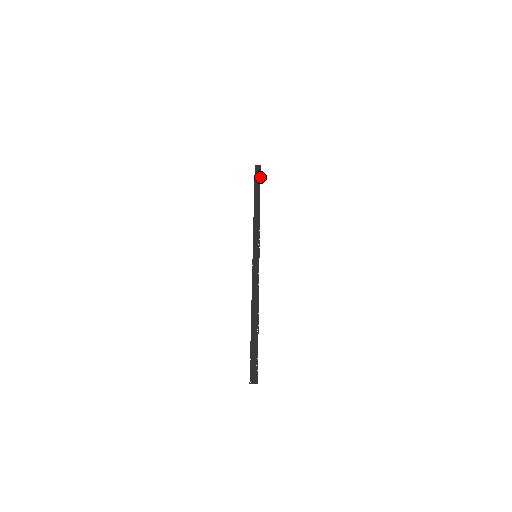
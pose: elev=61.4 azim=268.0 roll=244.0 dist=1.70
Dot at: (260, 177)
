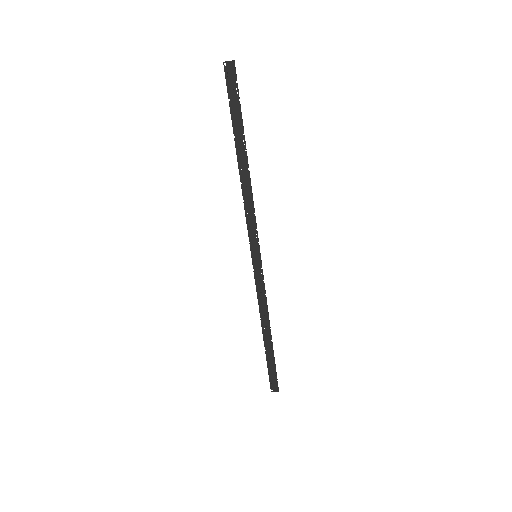
Dot at: (238, 95)
